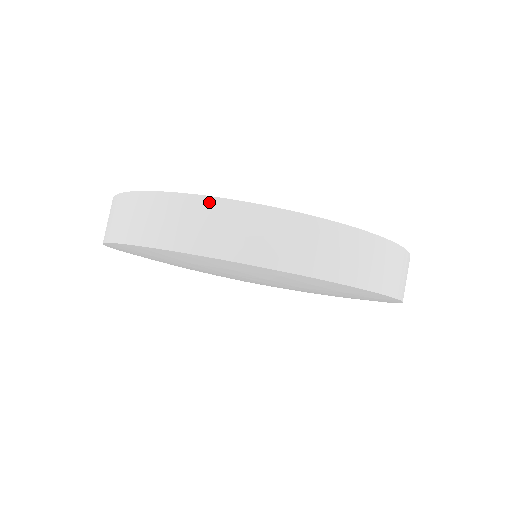
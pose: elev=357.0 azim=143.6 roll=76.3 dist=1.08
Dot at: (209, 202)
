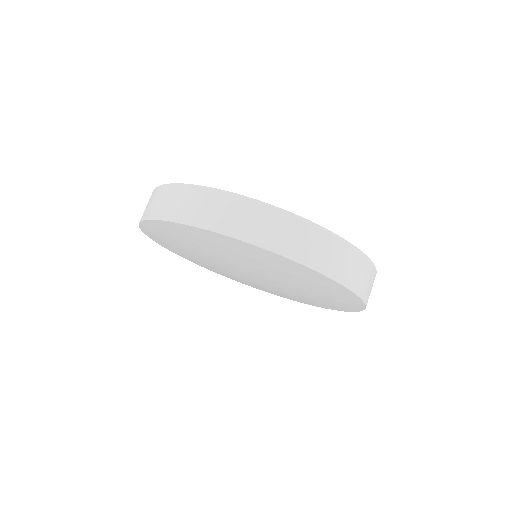
Dot at: (312, 226)
